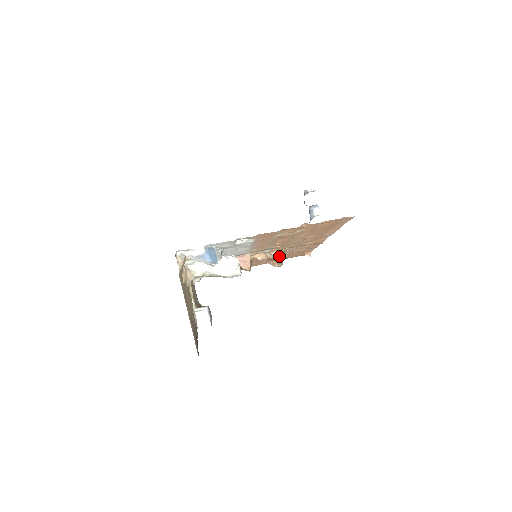
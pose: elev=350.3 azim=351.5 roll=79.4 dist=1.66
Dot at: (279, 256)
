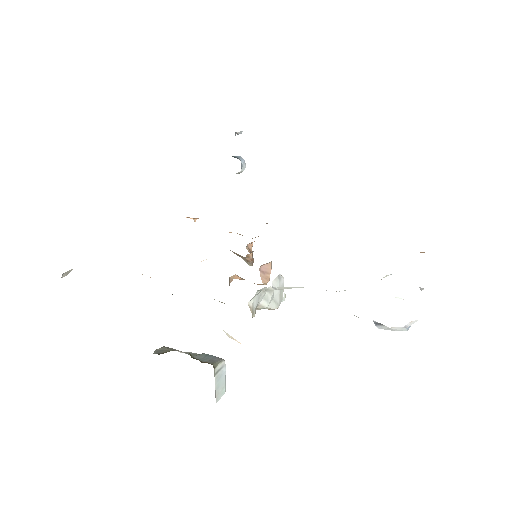
Dot at: occluded
